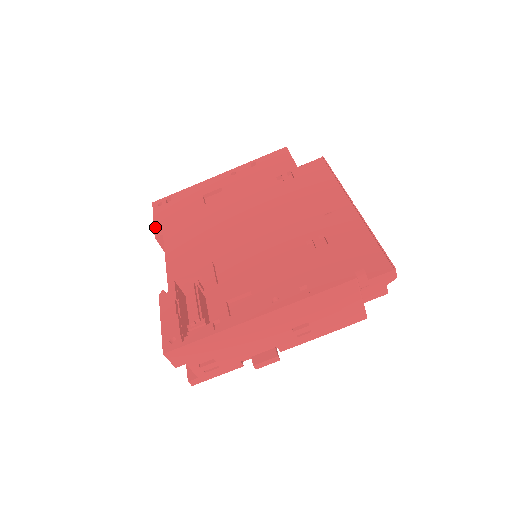
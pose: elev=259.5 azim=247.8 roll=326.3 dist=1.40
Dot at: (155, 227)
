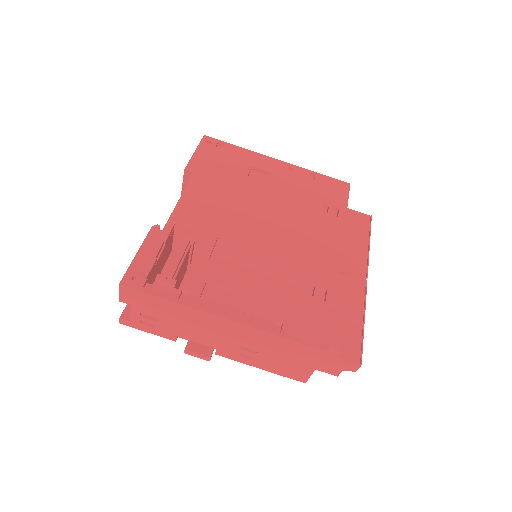
Dot at: (191, 160)
